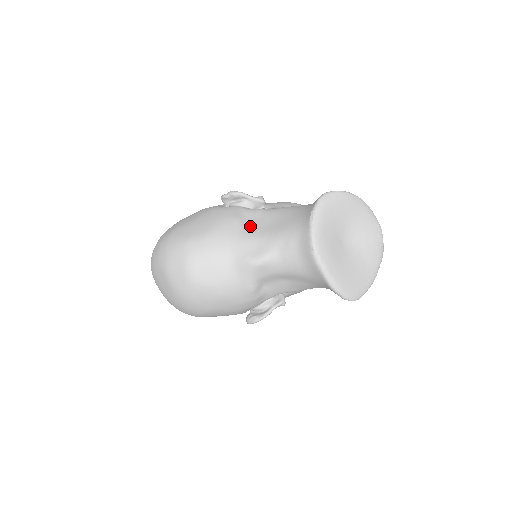
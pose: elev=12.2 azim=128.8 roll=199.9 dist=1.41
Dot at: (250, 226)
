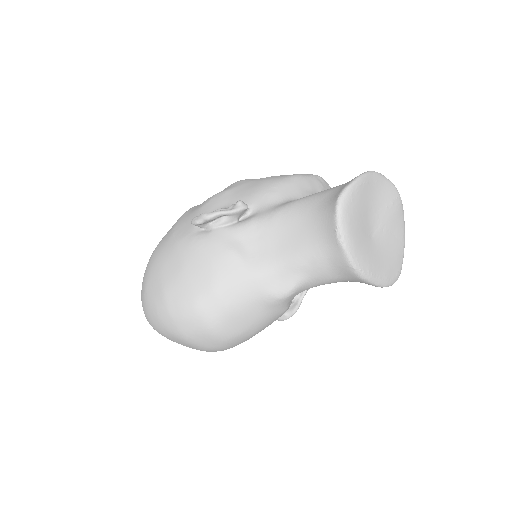
Dot at: (255, 254)
